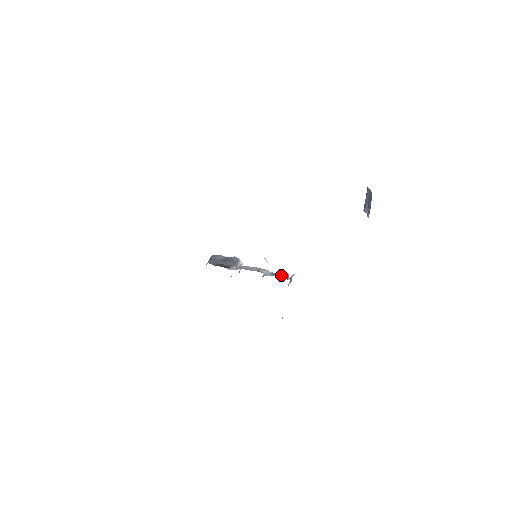
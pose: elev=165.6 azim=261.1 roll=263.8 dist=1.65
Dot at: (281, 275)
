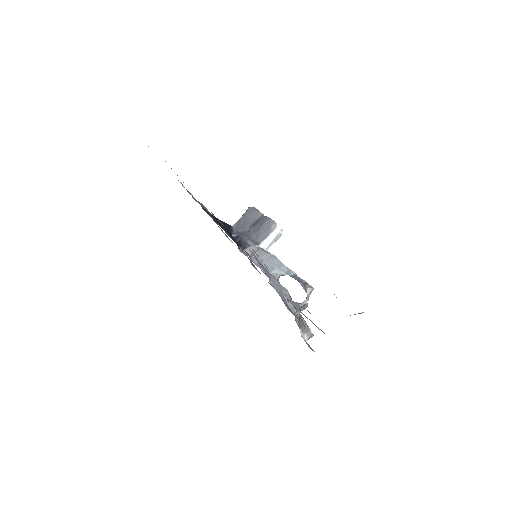
Dot at: (303, 285)
